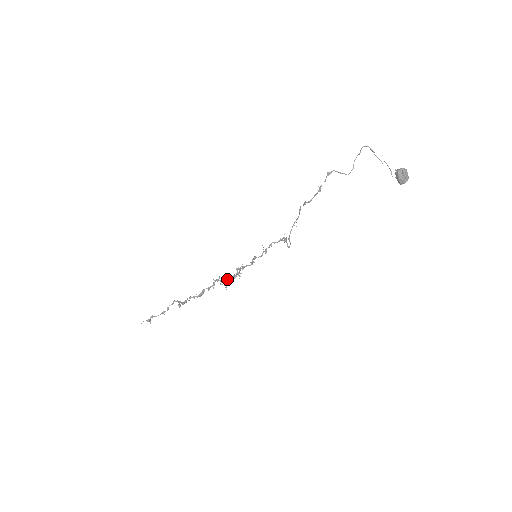
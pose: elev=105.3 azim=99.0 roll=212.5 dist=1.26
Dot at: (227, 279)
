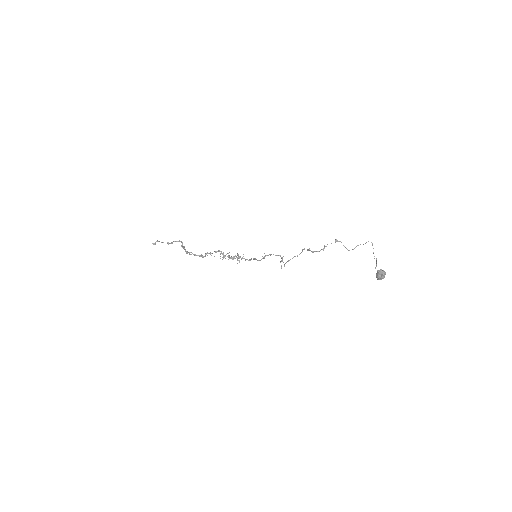
Dot at: (227, 253)
